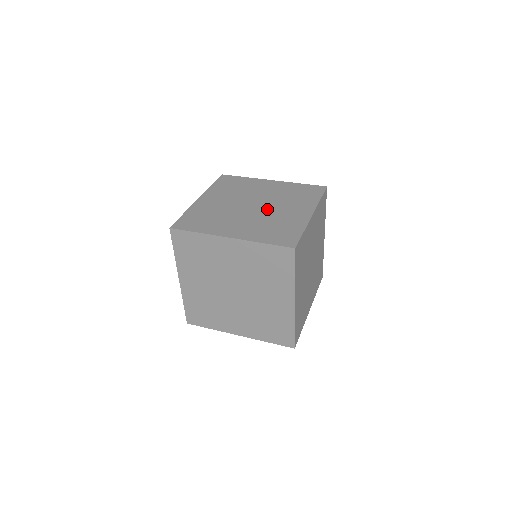
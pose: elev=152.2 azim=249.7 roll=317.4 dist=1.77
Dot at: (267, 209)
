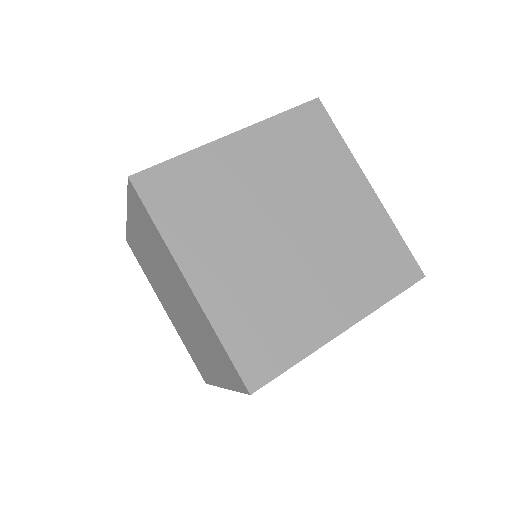
Dot at: occluded
